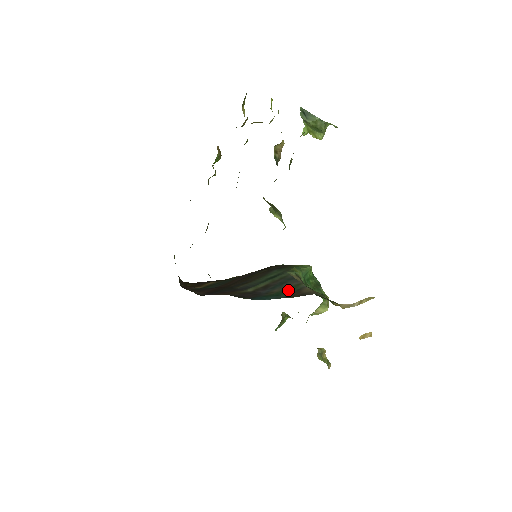
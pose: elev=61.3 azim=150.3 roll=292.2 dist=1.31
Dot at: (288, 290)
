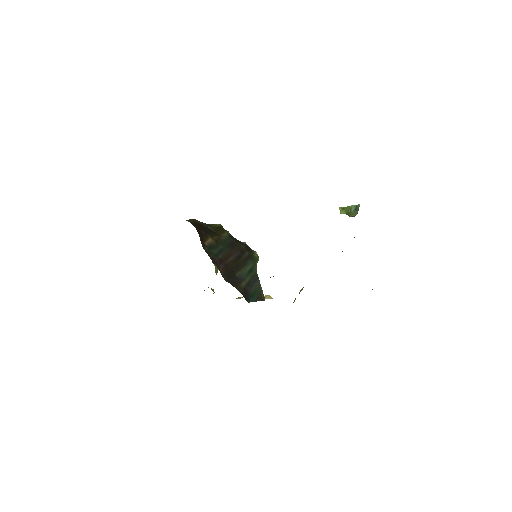
Dot at: (257, 291)
